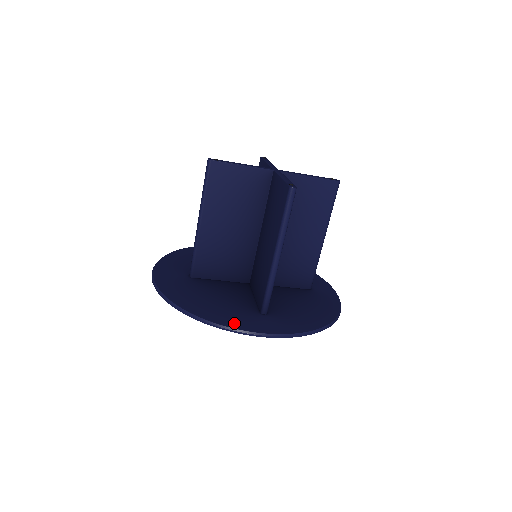
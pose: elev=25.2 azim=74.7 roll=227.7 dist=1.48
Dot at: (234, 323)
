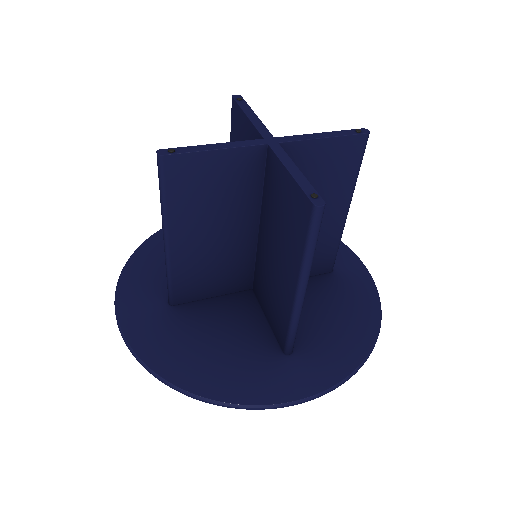
Dot at: (255, 393)
